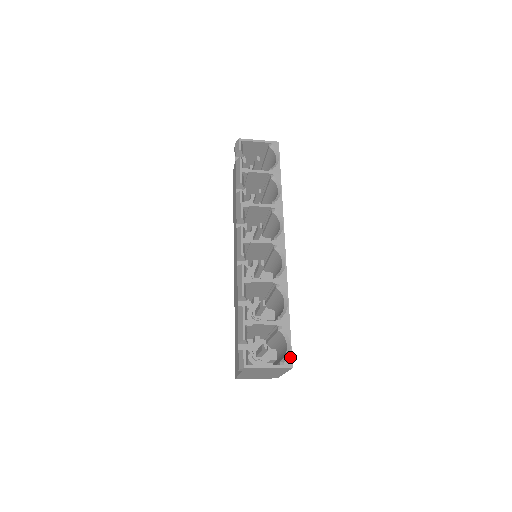
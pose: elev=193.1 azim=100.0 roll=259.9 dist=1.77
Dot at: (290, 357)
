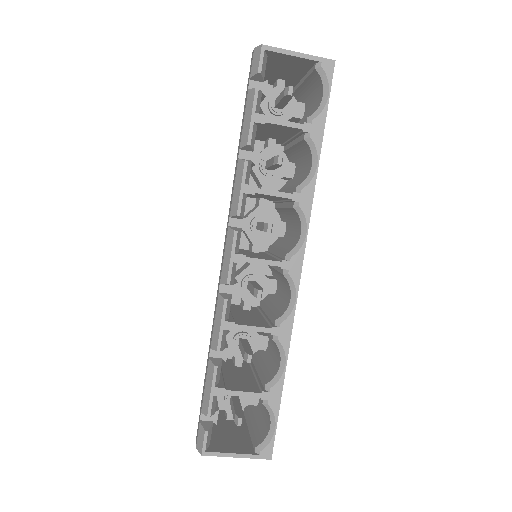
Dot at: (271, 445)
